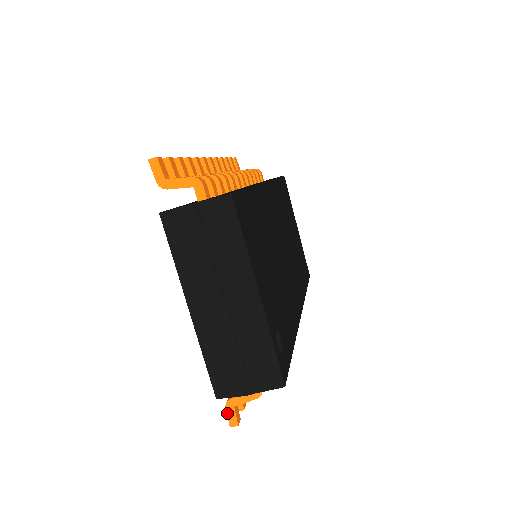
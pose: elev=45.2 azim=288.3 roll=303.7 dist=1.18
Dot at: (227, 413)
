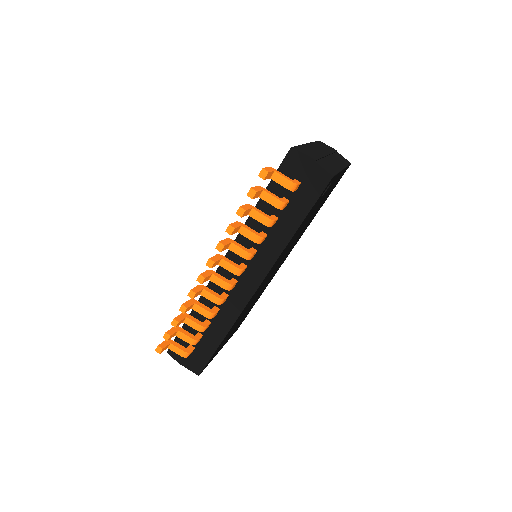
Dot at: (267, 167)
